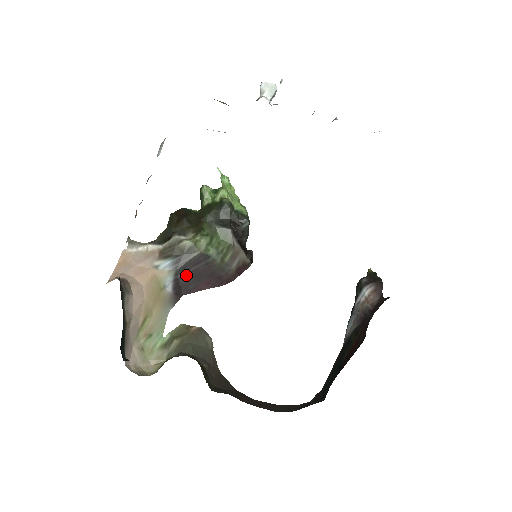
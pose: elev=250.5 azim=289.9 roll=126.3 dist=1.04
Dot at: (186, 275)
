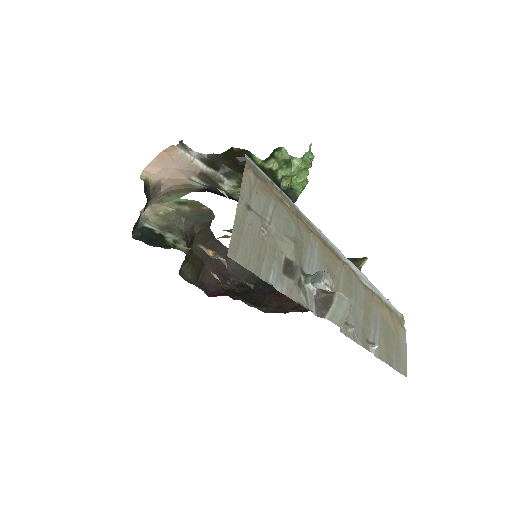
Dot at: (215, 191)
